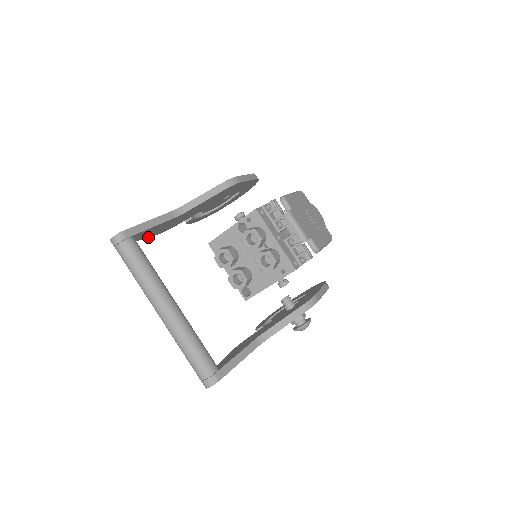
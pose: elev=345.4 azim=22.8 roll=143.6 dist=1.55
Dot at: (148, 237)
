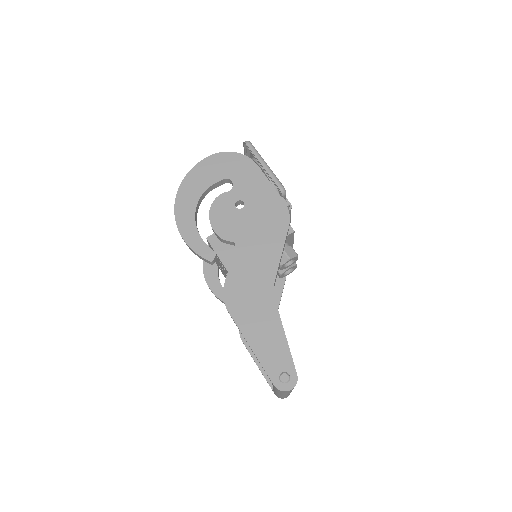
Dot at: (241, 333)
